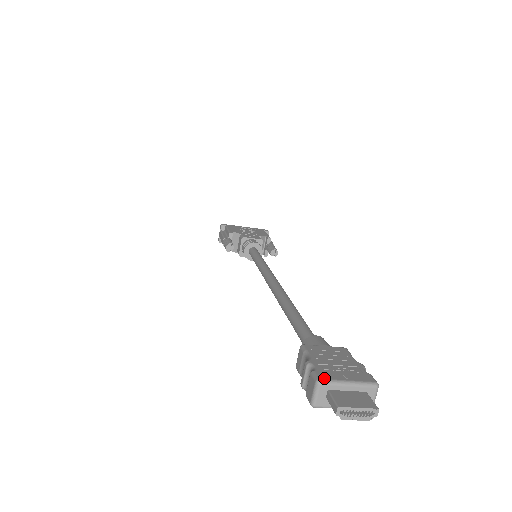
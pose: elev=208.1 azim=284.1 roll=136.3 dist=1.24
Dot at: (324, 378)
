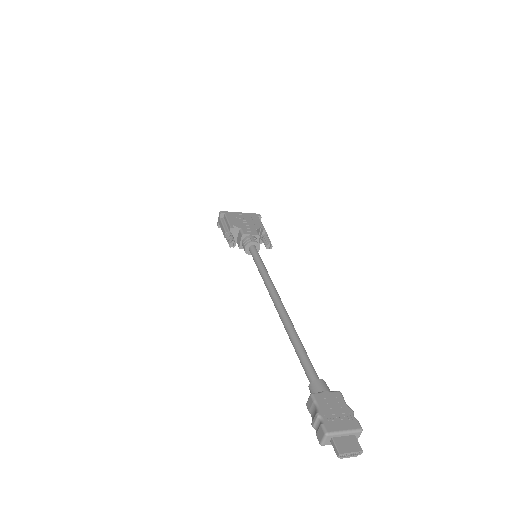
Dot at: (330, 431)
